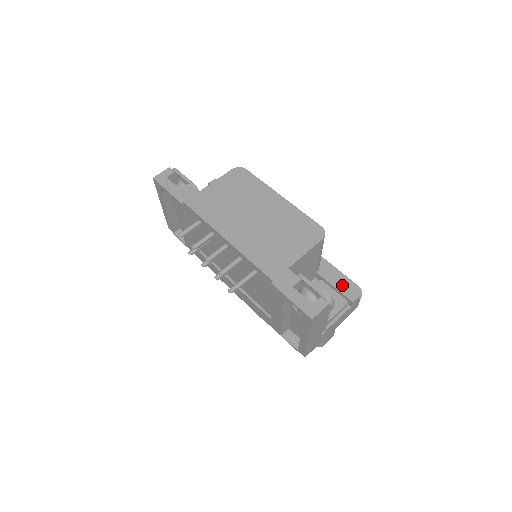
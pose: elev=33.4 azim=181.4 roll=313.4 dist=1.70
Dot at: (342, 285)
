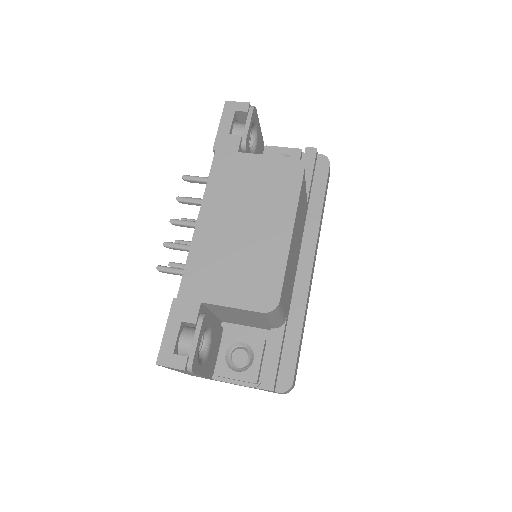
Dot at: (273, 364)
